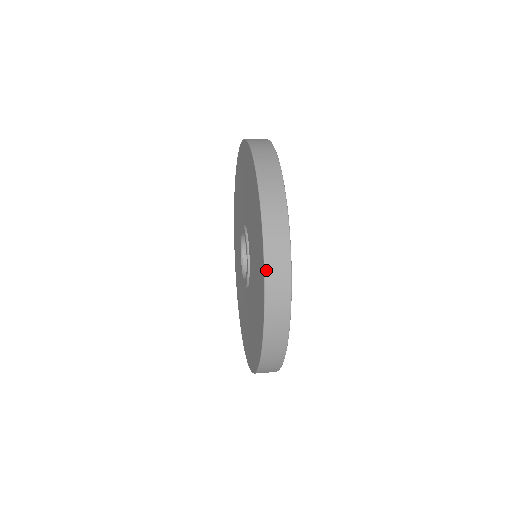
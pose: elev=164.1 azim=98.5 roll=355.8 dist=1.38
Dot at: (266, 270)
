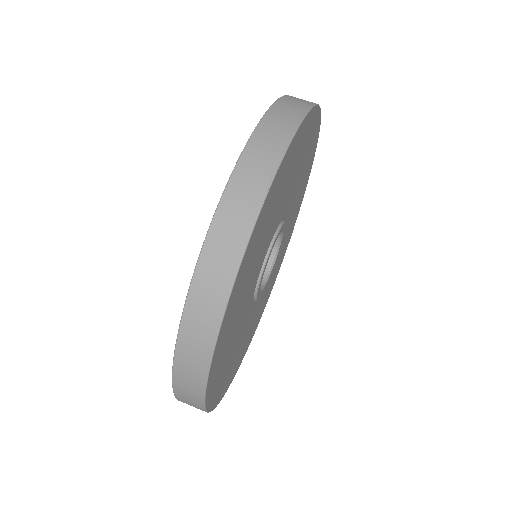
Dot at: occluded
